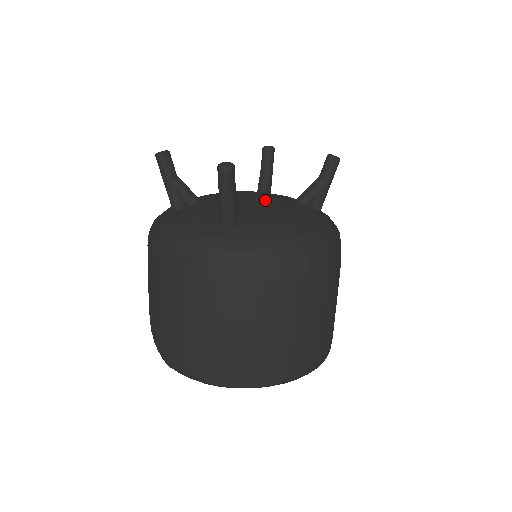
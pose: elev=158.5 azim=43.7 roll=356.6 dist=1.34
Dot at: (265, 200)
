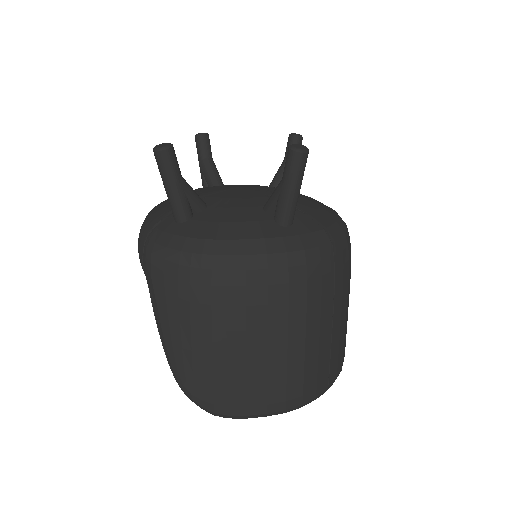
Dot at: (266, 190)
